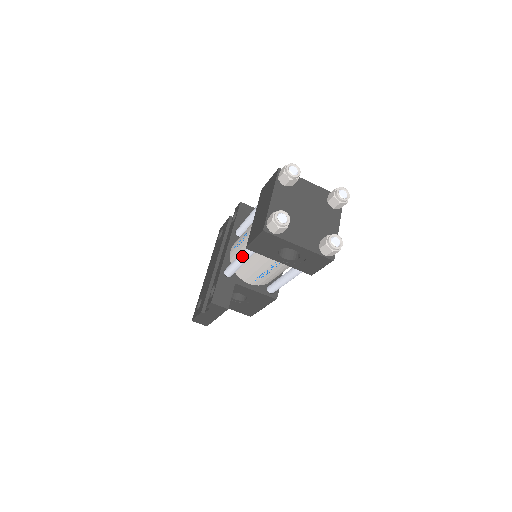
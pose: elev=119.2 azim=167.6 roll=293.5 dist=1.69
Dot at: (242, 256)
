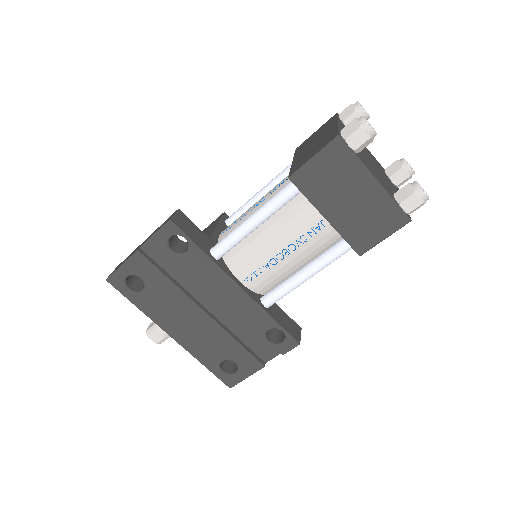
Dot at: (322, 269)
